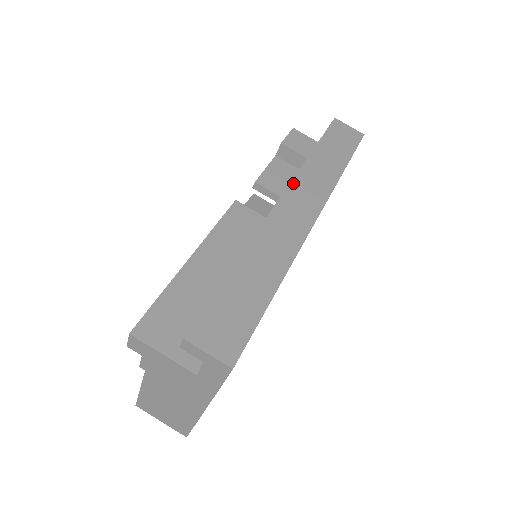
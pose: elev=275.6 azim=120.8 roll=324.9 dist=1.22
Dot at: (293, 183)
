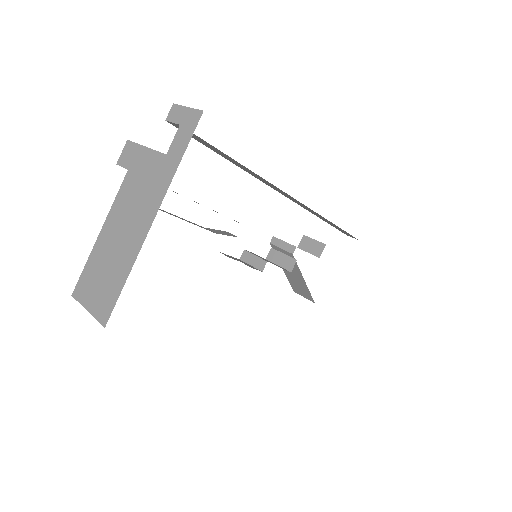
Dot at: occluded
